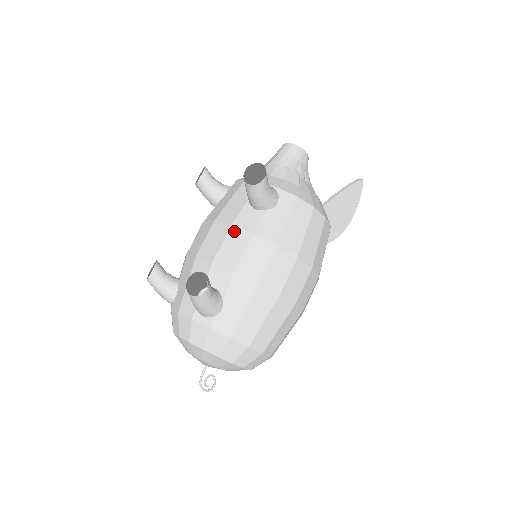
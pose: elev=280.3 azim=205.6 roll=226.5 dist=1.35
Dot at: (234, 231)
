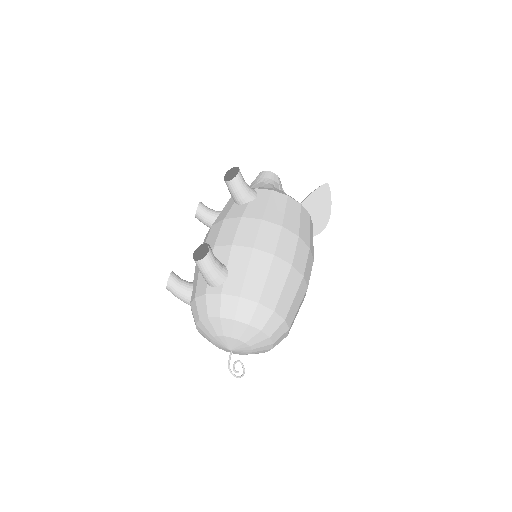
Dot at: (227, 221)
